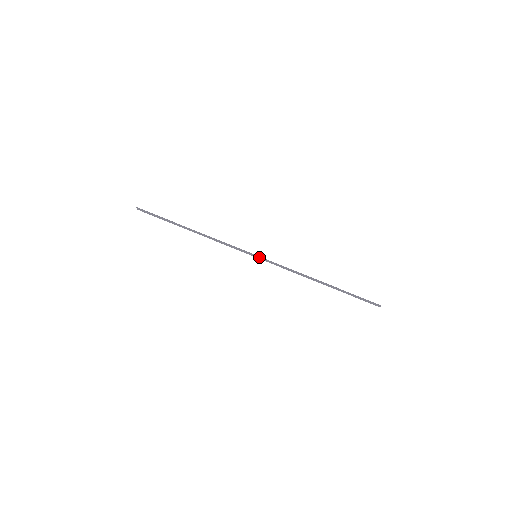
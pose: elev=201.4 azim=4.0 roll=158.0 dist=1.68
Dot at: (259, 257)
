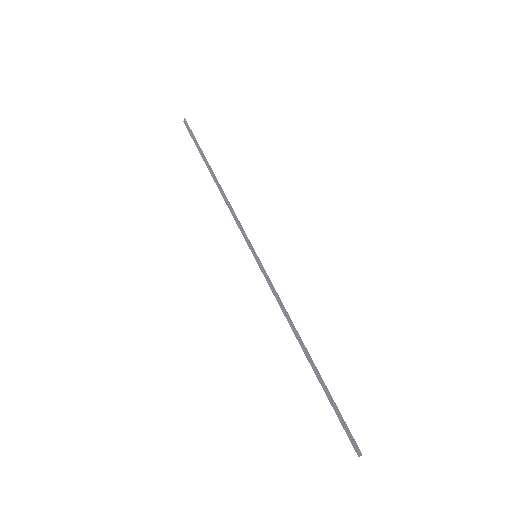
Dot at: (259, 259)
